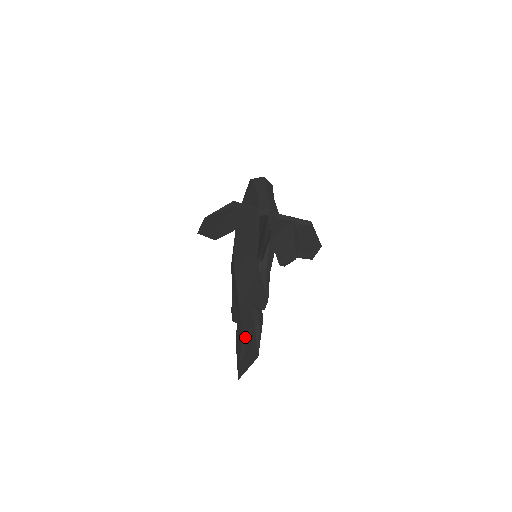
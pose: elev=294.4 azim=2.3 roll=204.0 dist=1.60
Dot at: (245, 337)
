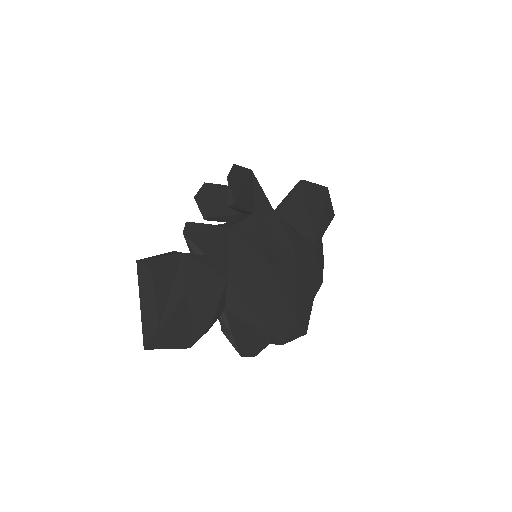
Dot at: occluded
